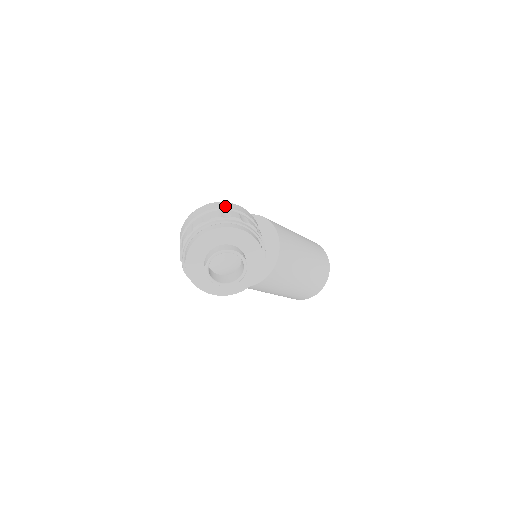
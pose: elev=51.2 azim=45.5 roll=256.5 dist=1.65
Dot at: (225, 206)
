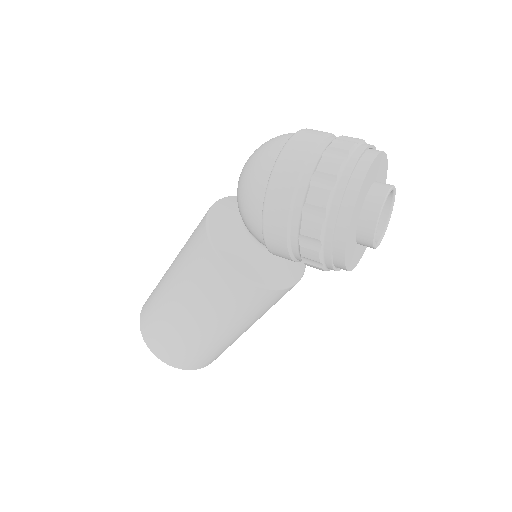
Dot at: occluded
